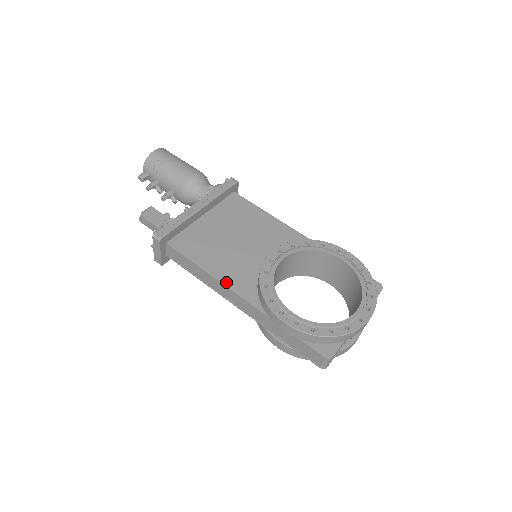
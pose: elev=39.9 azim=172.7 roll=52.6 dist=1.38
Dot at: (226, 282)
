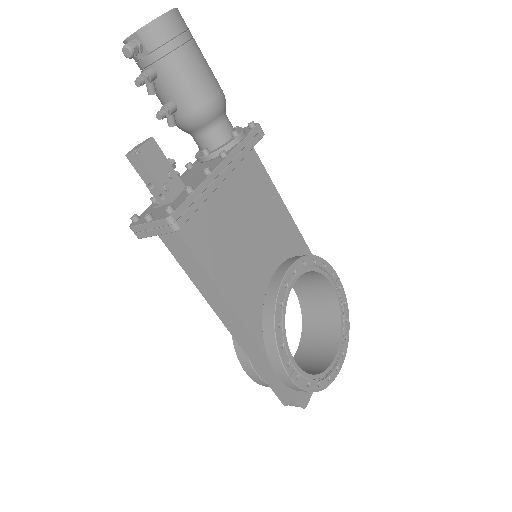
Dot at: (236, 306)
